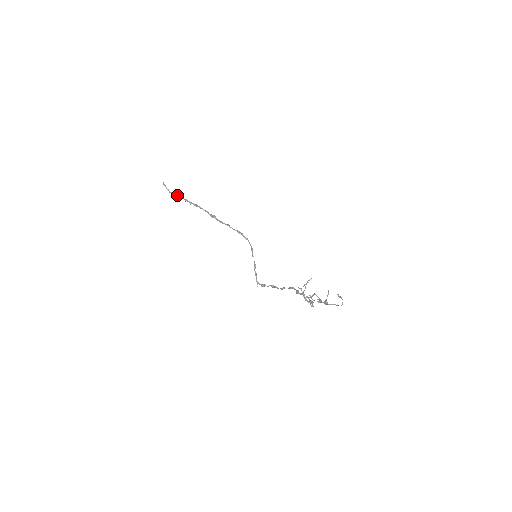
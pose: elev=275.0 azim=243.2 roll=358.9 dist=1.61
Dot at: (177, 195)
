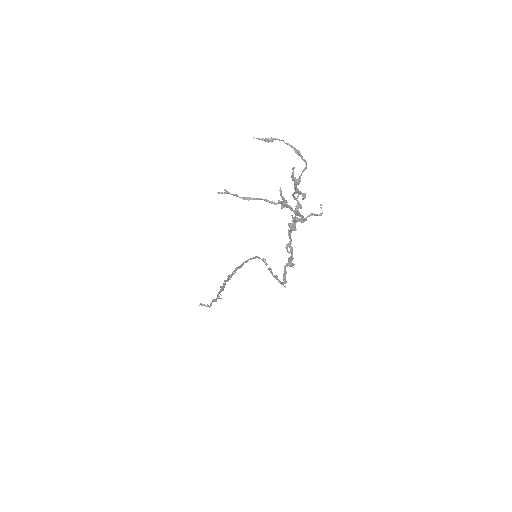
Dot at: occluded
